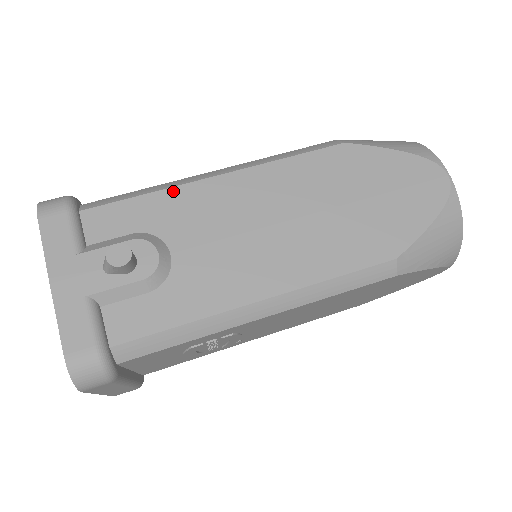
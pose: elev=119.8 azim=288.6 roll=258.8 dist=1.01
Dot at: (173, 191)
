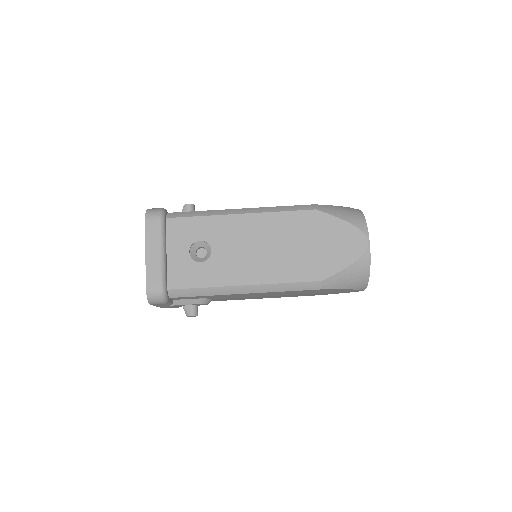
Dot at: occluded
